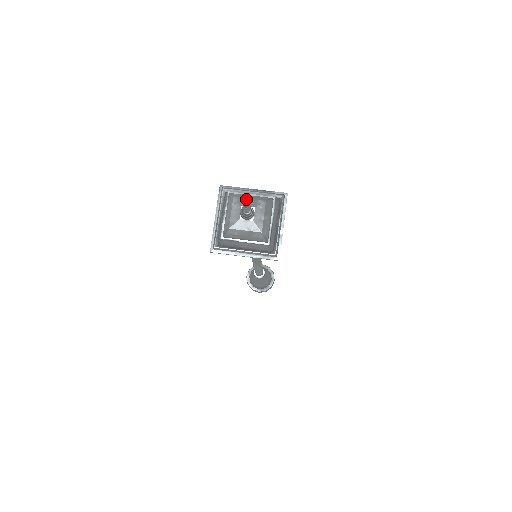
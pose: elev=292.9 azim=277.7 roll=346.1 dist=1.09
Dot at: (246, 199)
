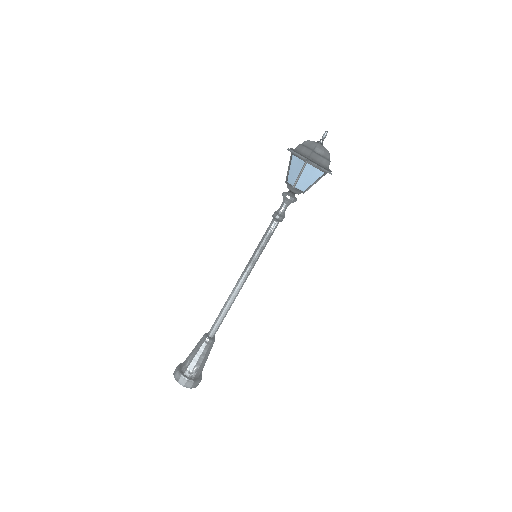
Dot at: occluded
